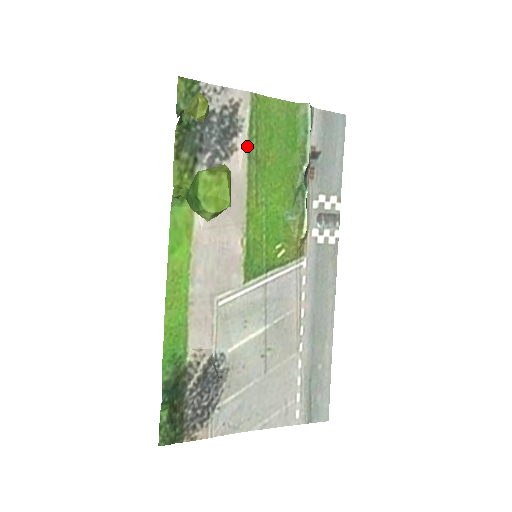
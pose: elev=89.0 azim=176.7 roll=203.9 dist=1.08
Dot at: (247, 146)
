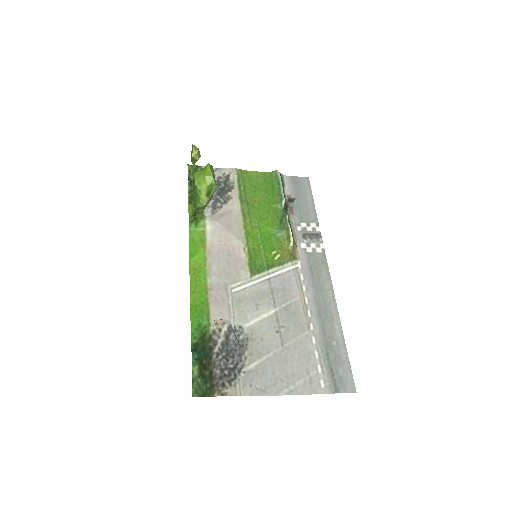
Dot at: (238, 195)
